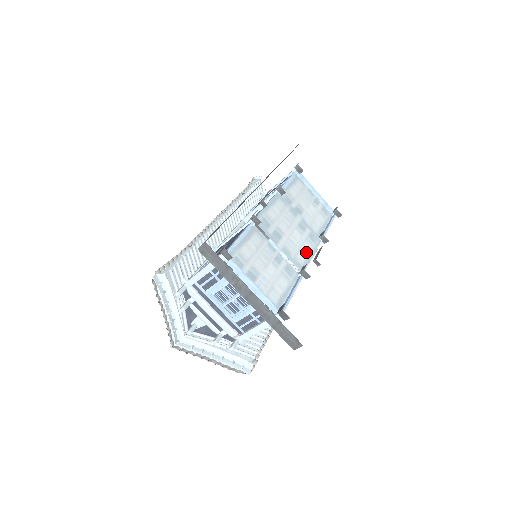
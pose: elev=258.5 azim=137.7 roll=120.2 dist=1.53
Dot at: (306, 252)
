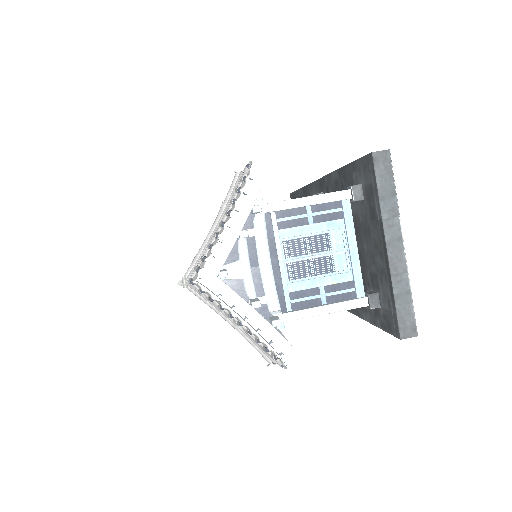
Dot at: occluded
